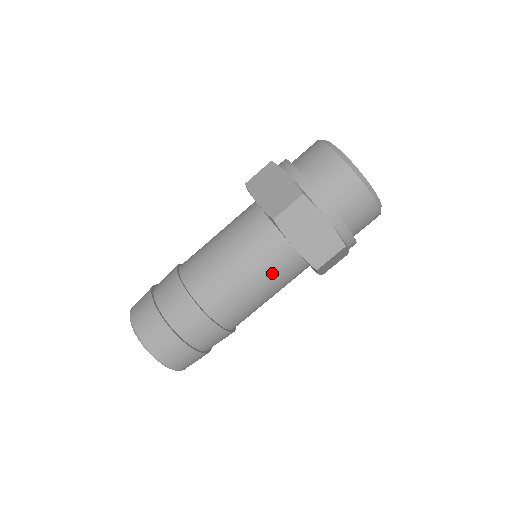
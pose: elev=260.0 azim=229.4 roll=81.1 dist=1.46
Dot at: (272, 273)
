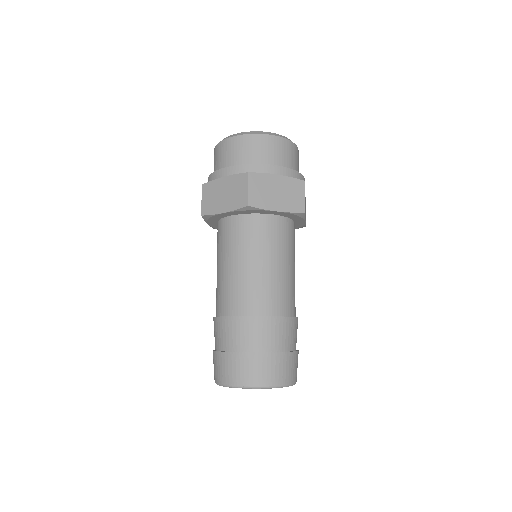
Dot at: (240, 244)
